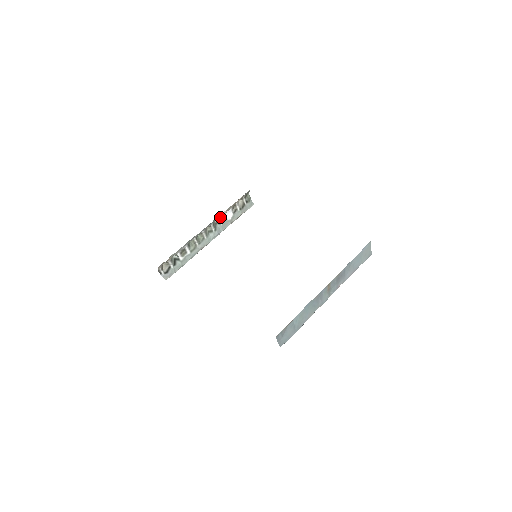
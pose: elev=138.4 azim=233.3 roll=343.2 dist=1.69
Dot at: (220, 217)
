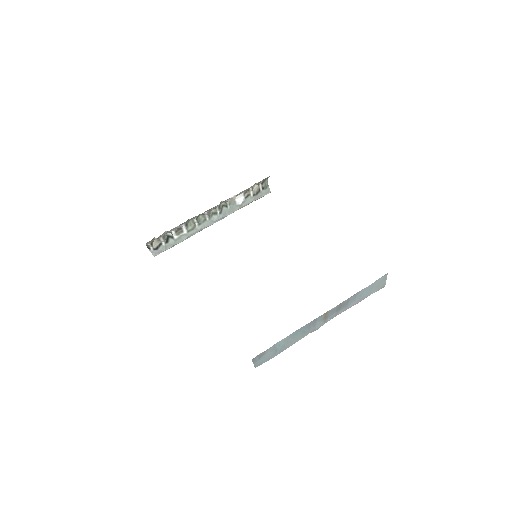
Dot at: (228, 200)
